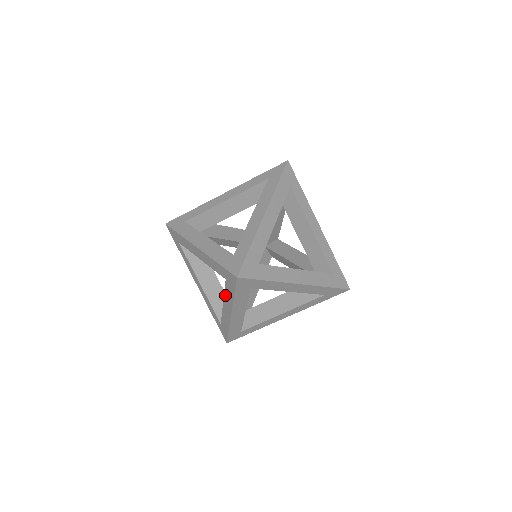
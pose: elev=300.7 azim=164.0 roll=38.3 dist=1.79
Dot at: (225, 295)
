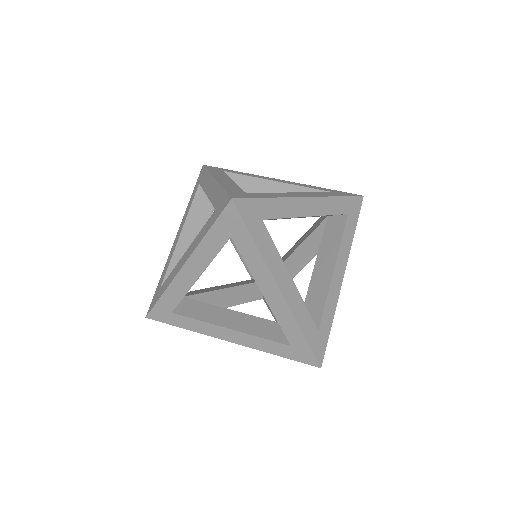
Dot at: occluded
